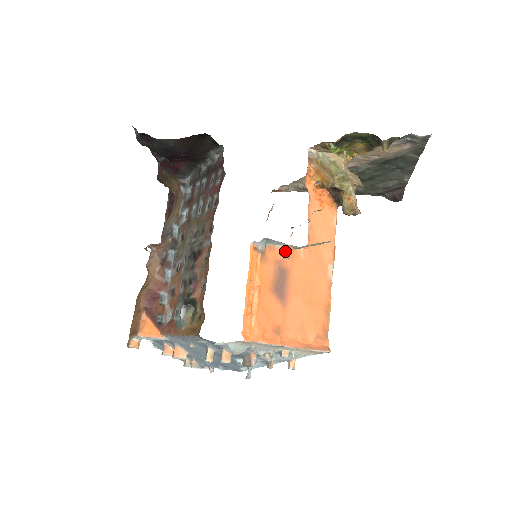
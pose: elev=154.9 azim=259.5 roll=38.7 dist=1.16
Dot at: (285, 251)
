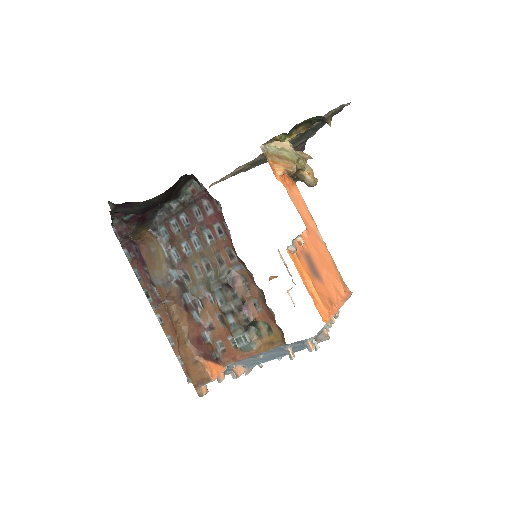
Dot at: (302, 240)
